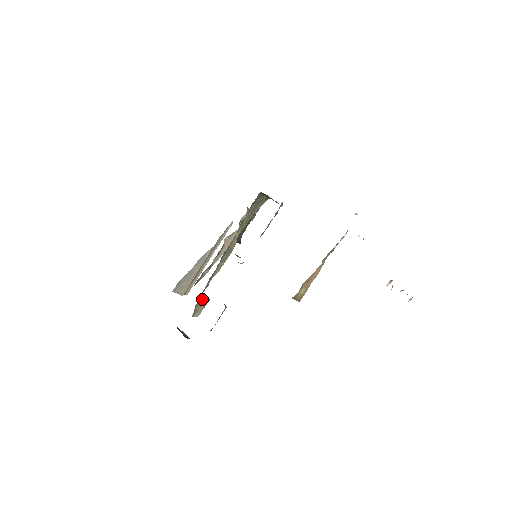
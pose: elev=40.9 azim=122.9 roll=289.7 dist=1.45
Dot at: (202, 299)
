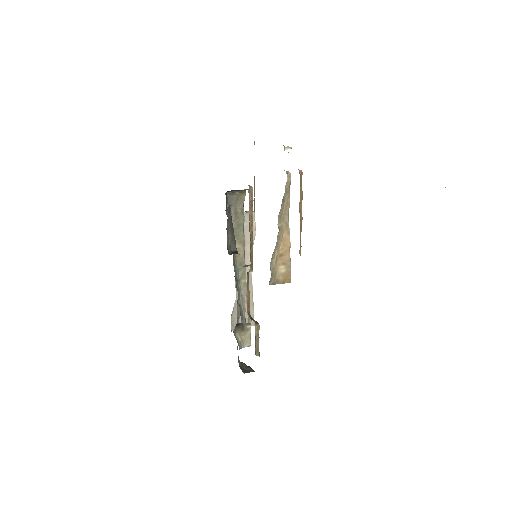
Dot at: (238, 327)
